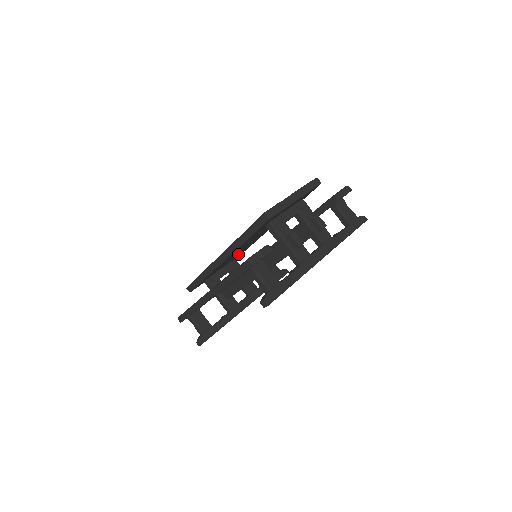
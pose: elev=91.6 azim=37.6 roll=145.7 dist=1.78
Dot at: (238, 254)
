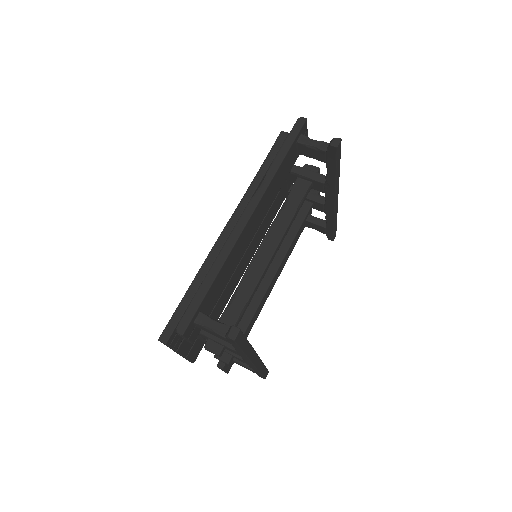
Dot at: (218, 299)
